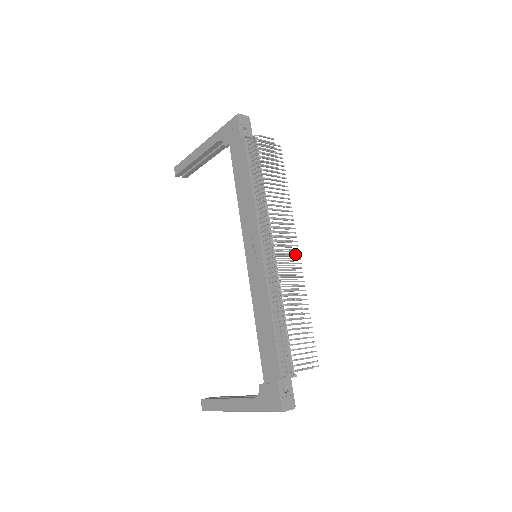
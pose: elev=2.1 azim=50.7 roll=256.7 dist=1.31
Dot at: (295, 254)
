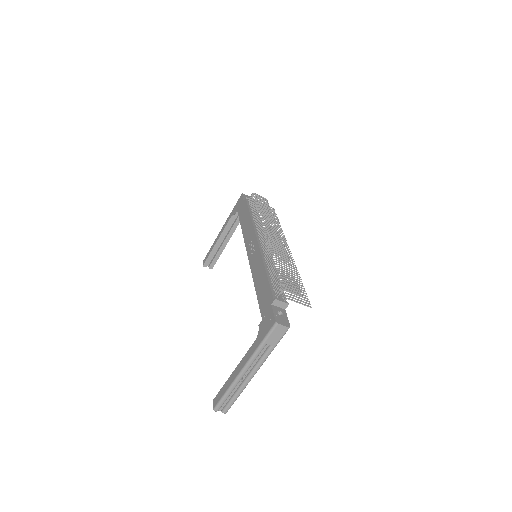
Dot at: (286, 250)
